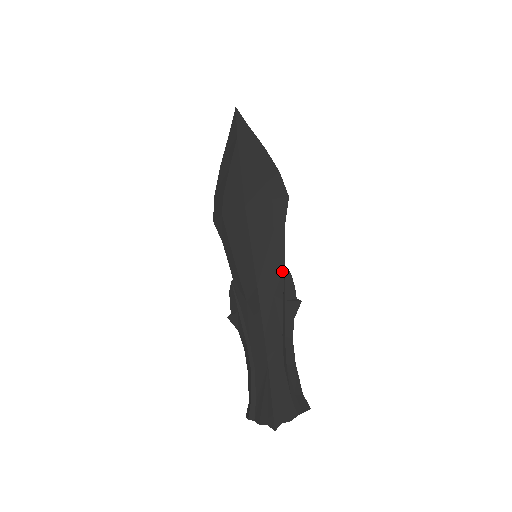
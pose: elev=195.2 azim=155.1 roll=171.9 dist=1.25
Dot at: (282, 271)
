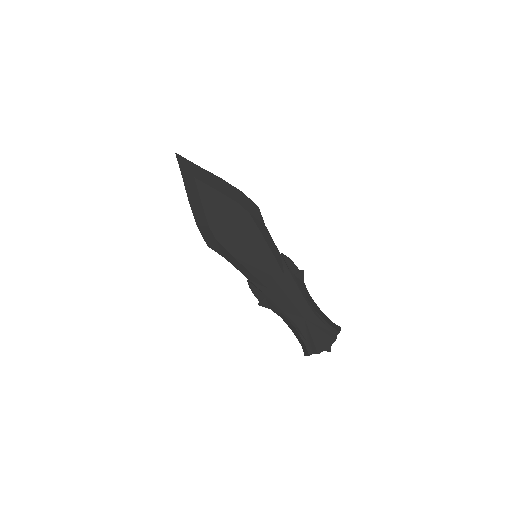
Dot at: (281, 258)
